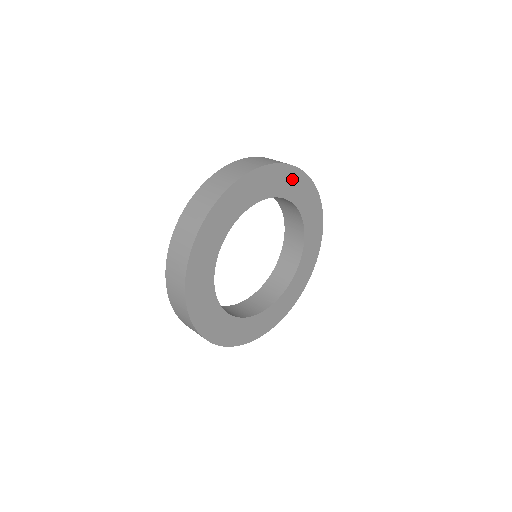
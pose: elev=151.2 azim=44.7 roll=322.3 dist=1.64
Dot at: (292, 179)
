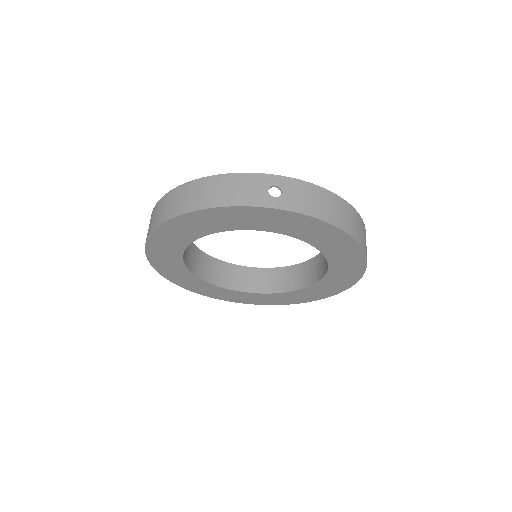
Dot at: (252, 215)
